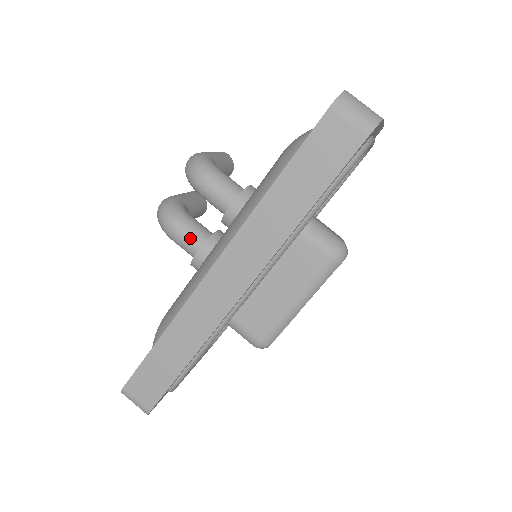
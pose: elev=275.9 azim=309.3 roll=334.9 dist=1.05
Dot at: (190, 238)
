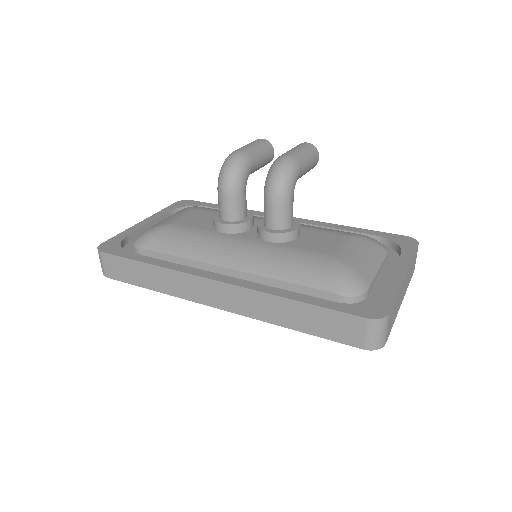
Dot at: (229, 209)
